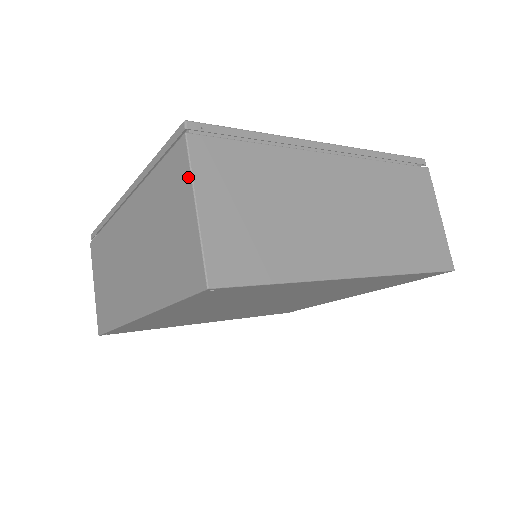
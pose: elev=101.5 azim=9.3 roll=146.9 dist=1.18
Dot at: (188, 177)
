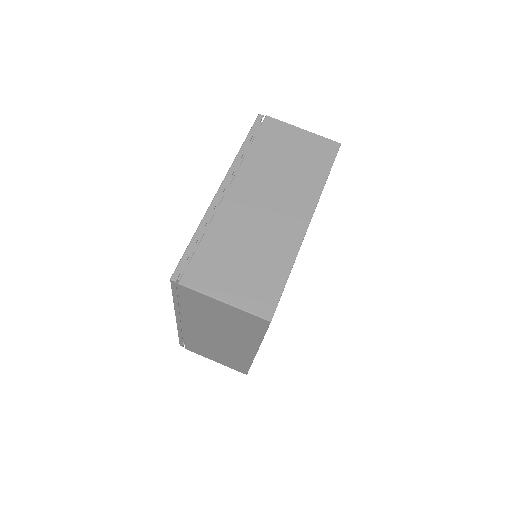
Dot at: (204, 296)
